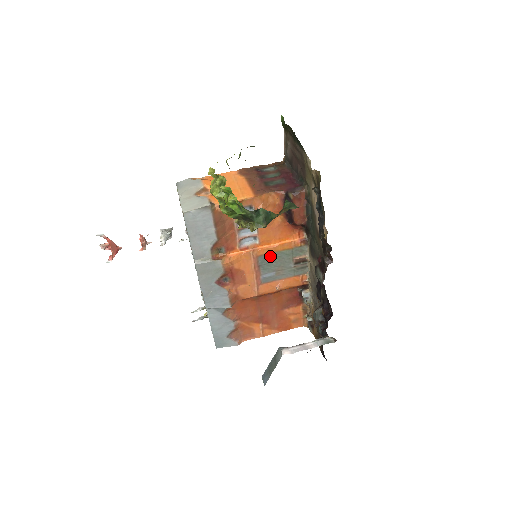
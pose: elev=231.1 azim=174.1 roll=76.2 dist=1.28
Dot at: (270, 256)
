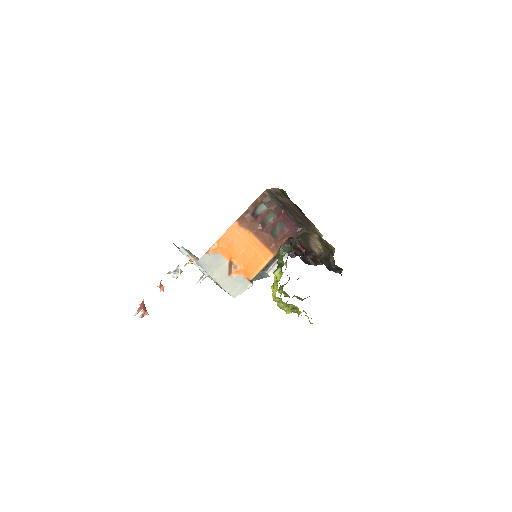
Dot at: occluded
